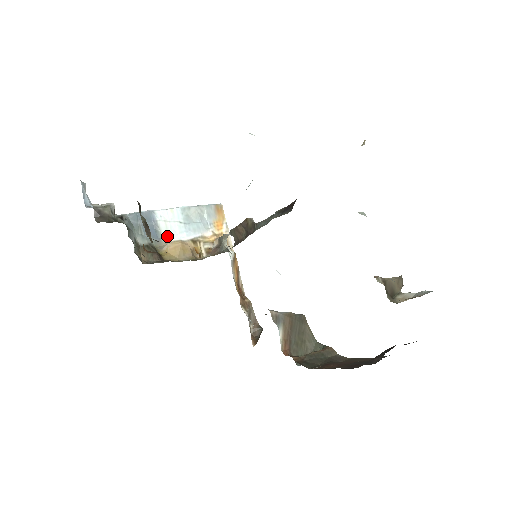
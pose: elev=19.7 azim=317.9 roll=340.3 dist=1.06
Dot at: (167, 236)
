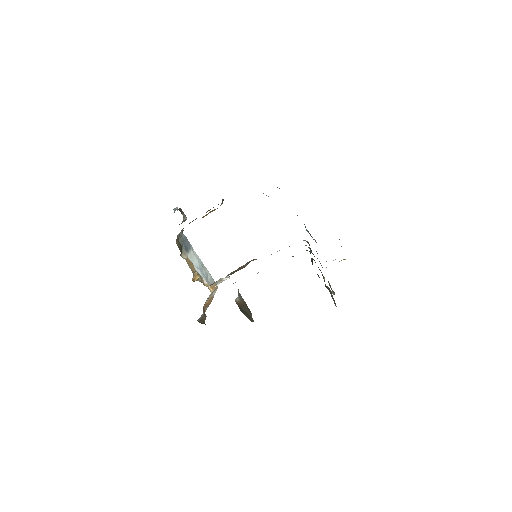
Dot at: (190, 256)
